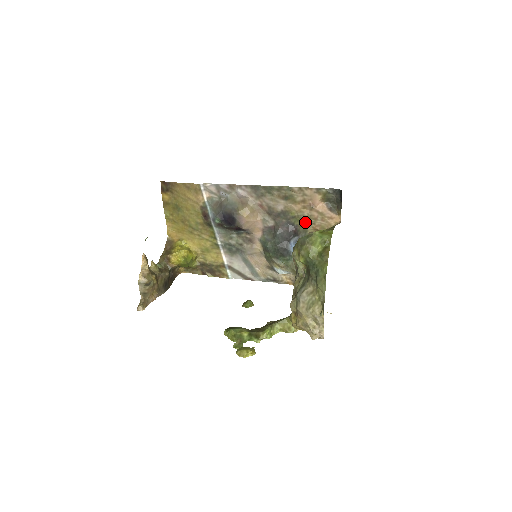
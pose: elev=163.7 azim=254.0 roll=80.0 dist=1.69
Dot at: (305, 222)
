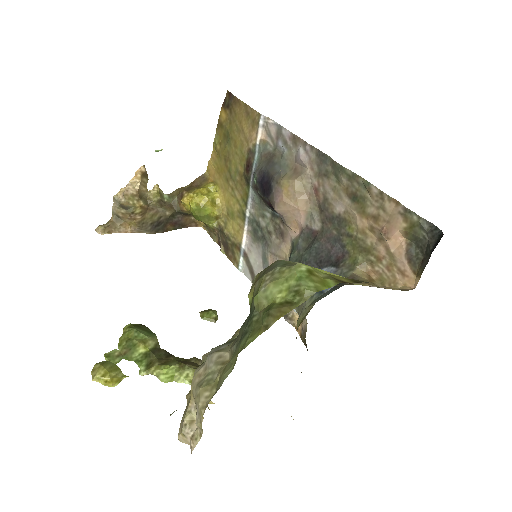
Dot at: (360, 254)
